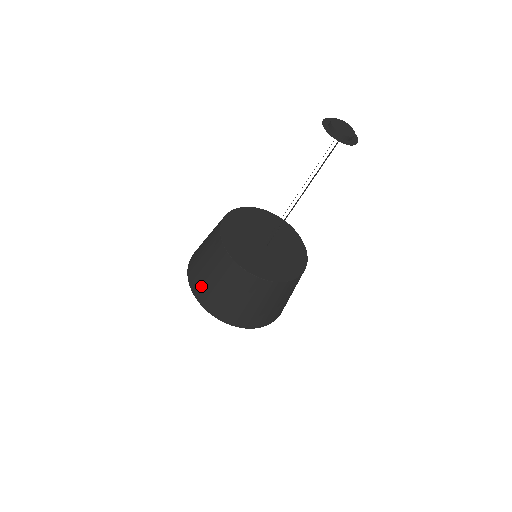
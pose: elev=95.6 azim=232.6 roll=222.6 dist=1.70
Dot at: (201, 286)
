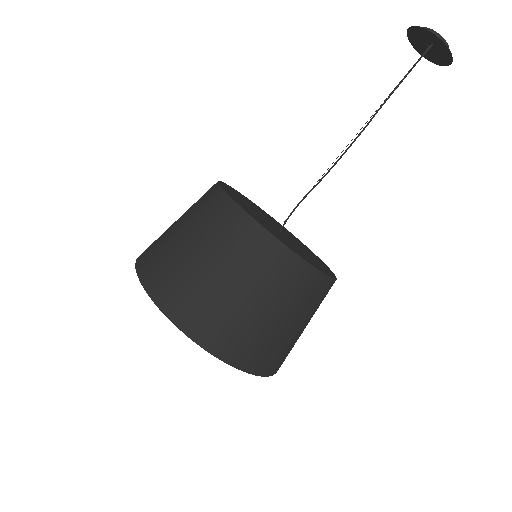
Dot at: (155, 249)
